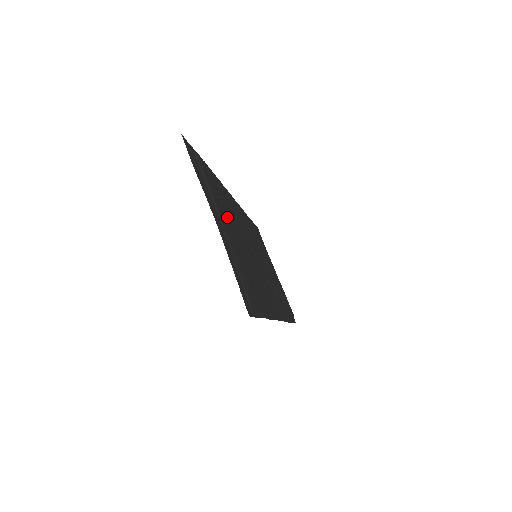
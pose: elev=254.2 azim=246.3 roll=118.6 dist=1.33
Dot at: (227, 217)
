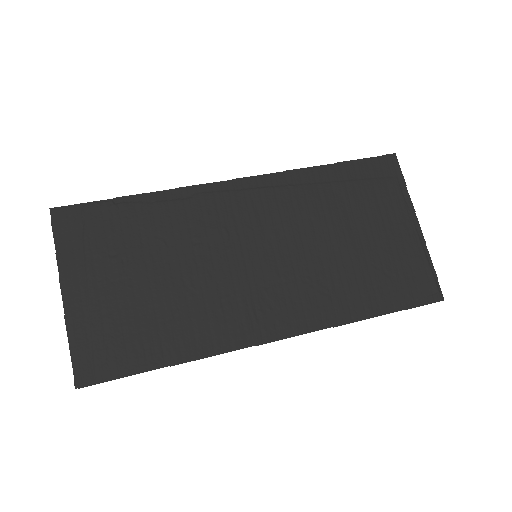
Dot at: (133, 258)
